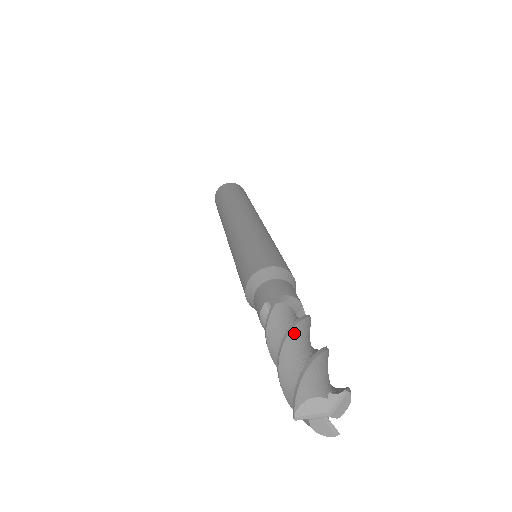
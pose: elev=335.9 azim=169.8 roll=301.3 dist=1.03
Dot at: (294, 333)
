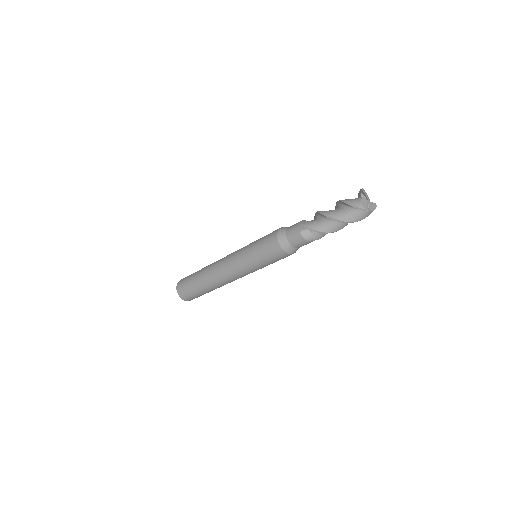
Dot at: occluded
